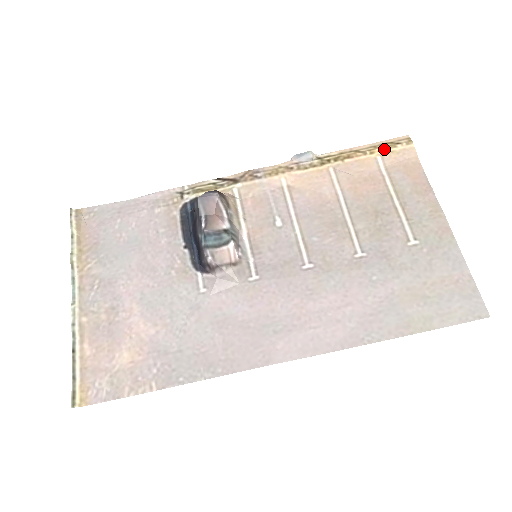
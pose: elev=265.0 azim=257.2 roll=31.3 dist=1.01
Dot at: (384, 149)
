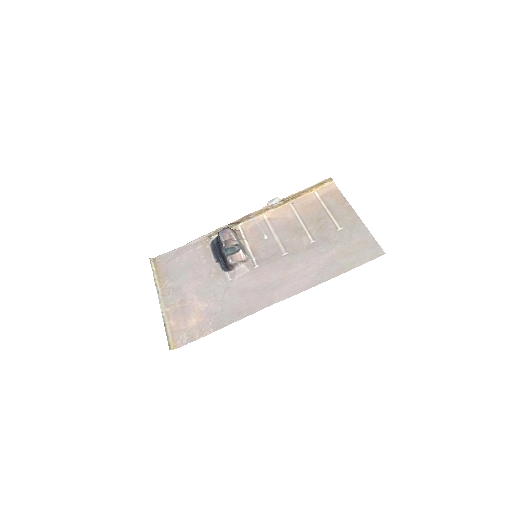
Dot at: (318, 187)
